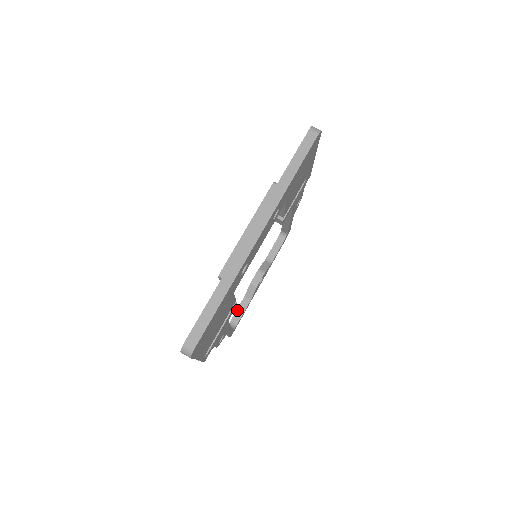
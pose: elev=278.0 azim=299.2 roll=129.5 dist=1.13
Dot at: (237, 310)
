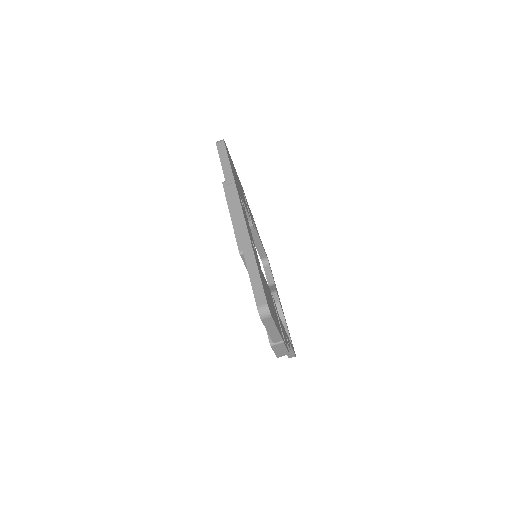
Dot at: occluded
